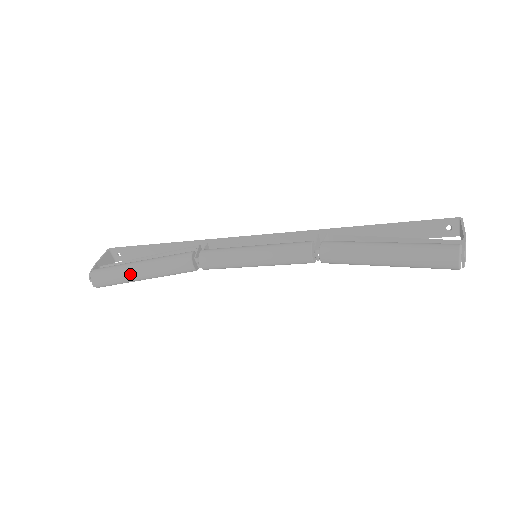
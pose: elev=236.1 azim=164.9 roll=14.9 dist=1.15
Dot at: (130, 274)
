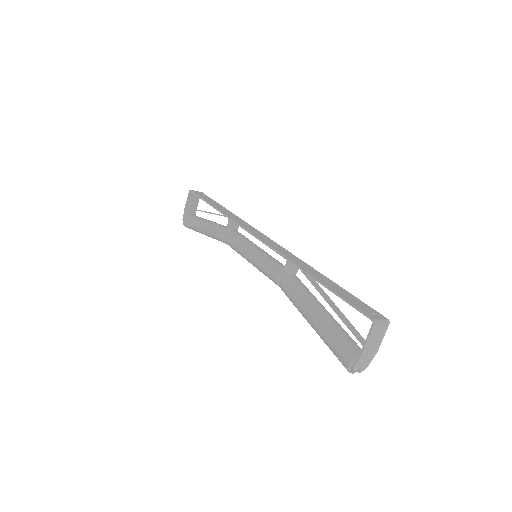
Dot at: occluded
